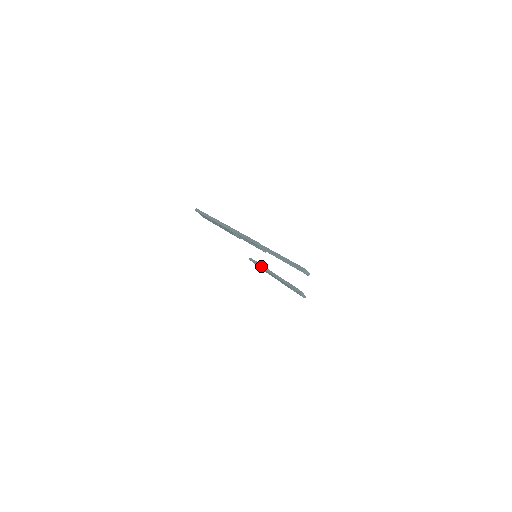
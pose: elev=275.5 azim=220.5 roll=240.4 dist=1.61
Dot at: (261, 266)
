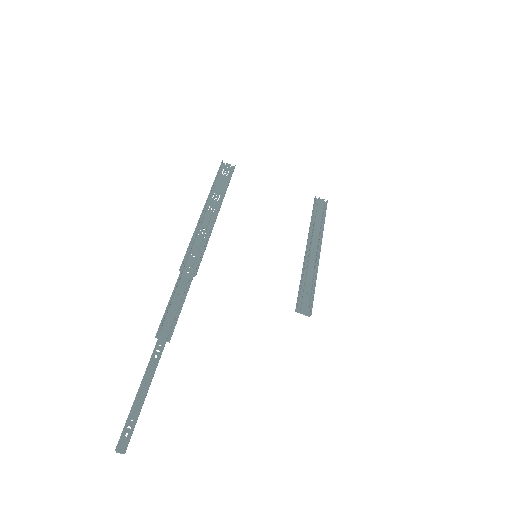
Dot at: occluded
